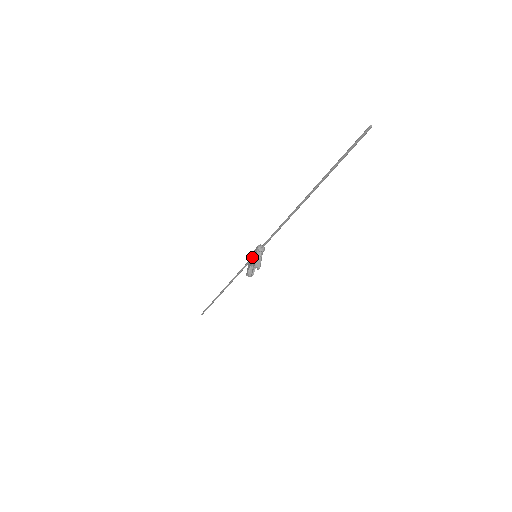
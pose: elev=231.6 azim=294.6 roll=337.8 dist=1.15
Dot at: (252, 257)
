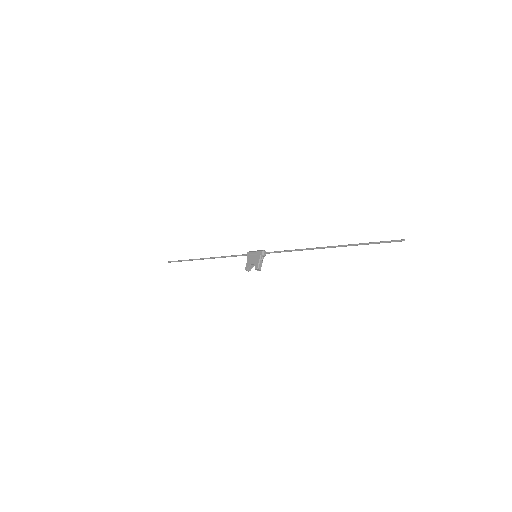
Dot at: (253, 257)
